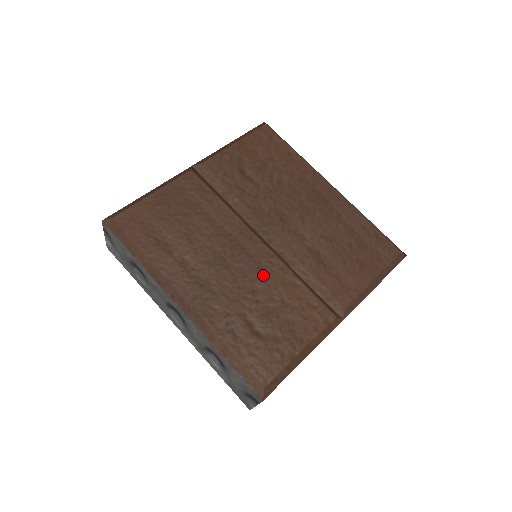
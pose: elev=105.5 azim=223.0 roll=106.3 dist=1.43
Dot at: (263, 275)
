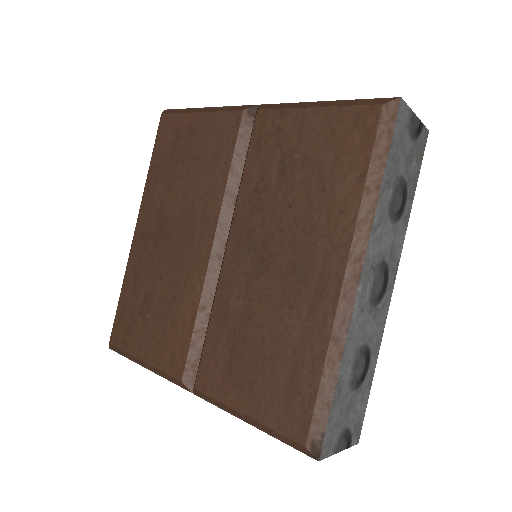
Dot at: (182, 277)
